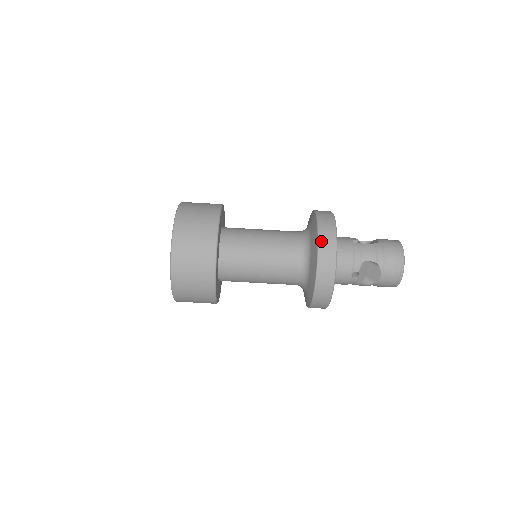
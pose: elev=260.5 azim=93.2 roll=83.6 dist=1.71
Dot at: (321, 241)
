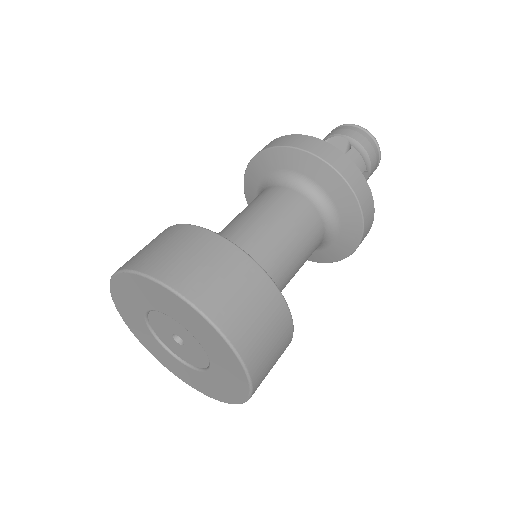
Dot at: (249, 164)
